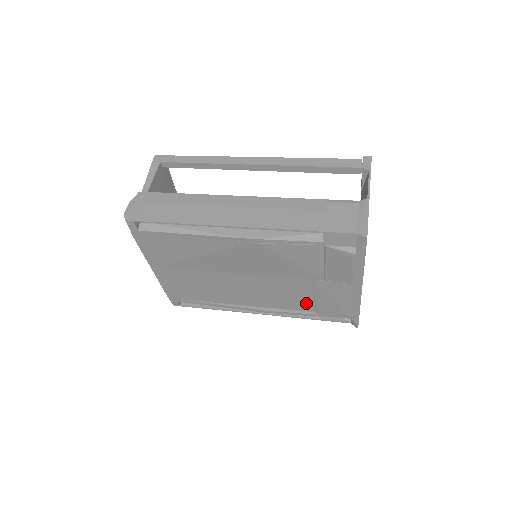
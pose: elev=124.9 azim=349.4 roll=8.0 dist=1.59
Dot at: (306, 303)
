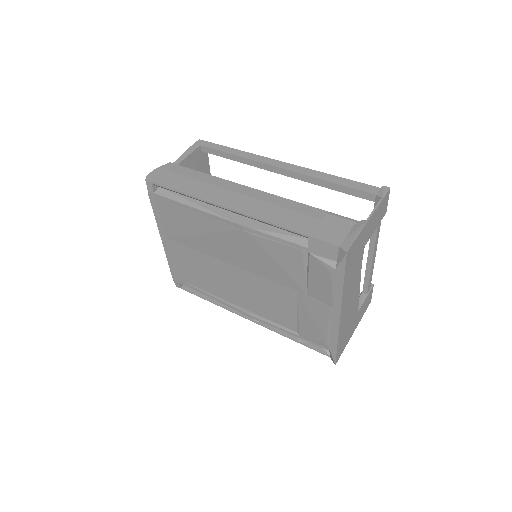
Dot at: (289, 318)
